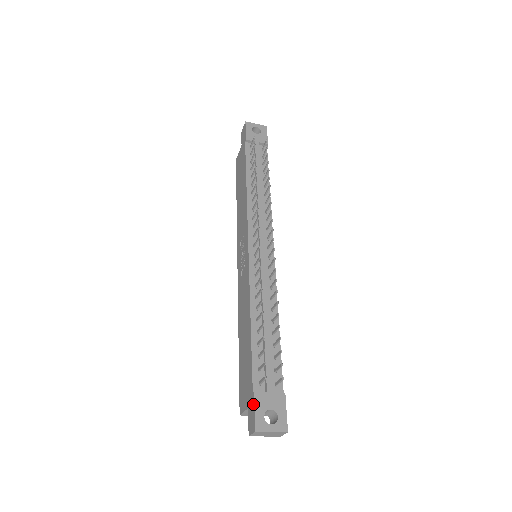
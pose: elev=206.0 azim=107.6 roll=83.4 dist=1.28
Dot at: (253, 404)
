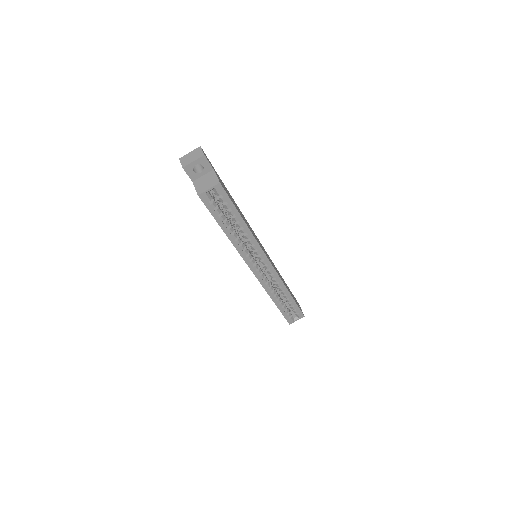
Dot at: occluded
